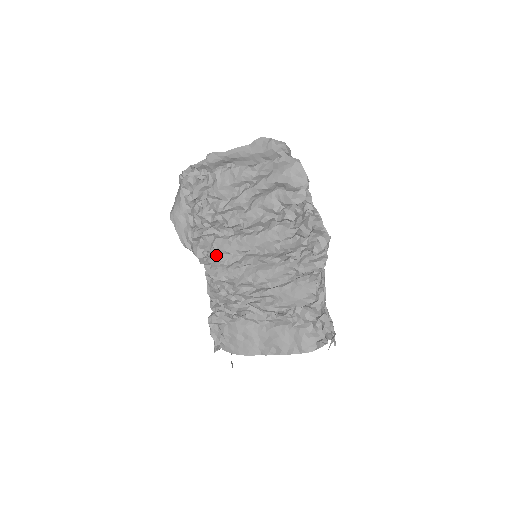
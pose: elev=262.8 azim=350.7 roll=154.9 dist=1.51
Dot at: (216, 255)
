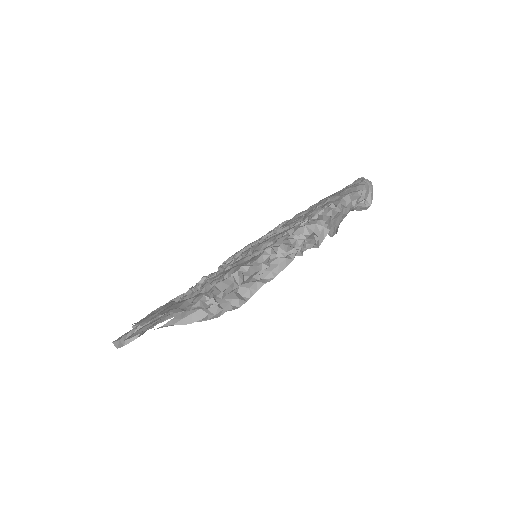
Dot at: occluded
